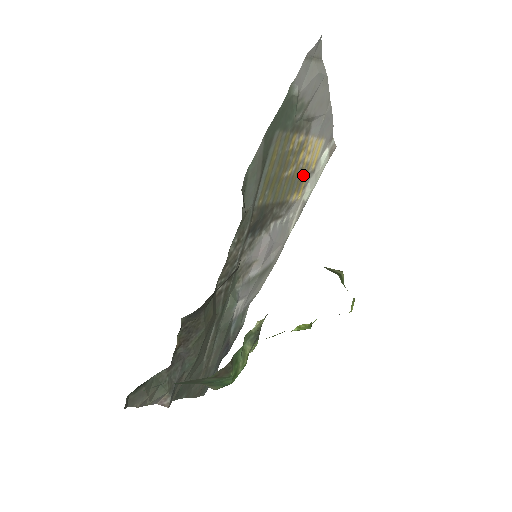
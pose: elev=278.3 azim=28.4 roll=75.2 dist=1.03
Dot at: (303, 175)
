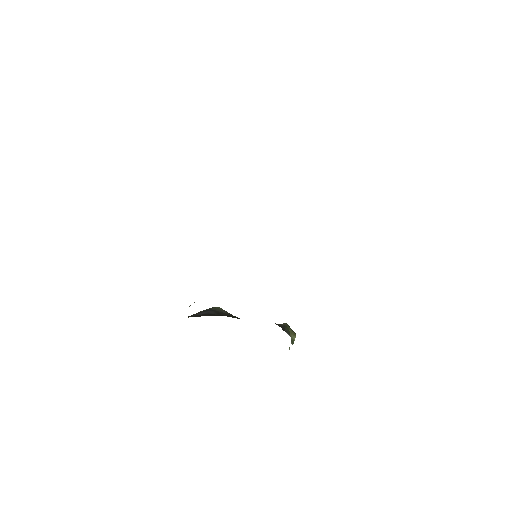
Dot at: occluded
